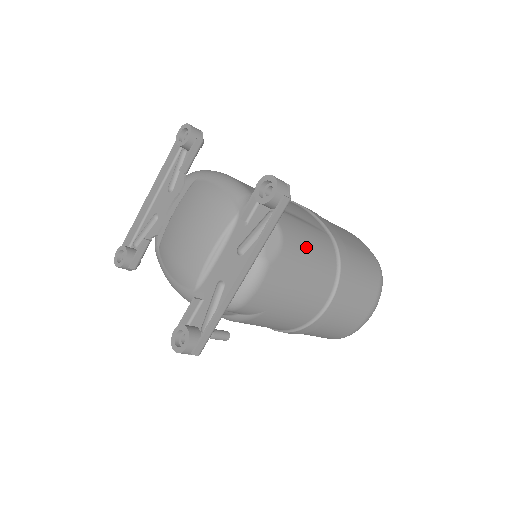
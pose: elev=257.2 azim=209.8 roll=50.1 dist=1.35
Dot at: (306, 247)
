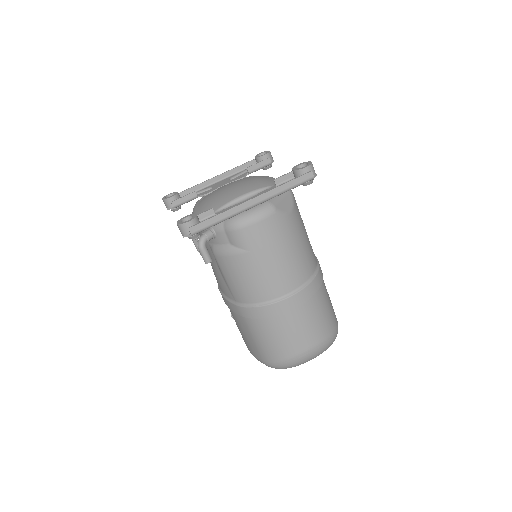
Dot at: (301, 237)
